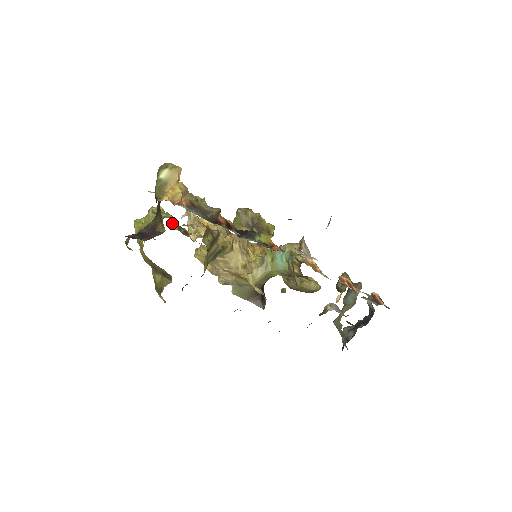
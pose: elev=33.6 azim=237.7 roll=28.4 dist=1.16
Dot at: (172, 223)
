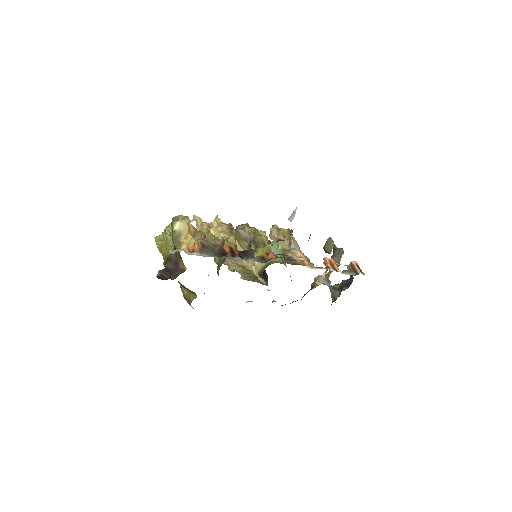
Dot at: occluded
